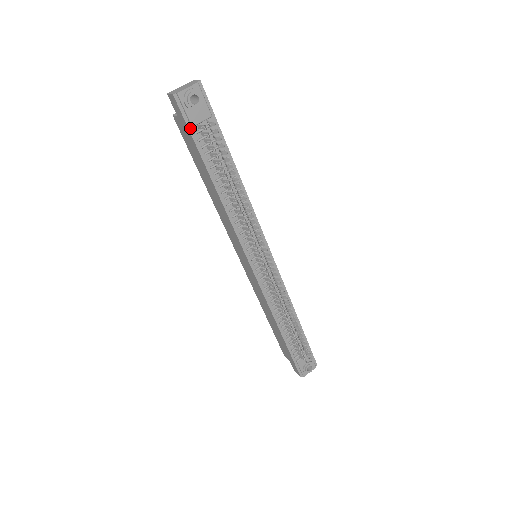
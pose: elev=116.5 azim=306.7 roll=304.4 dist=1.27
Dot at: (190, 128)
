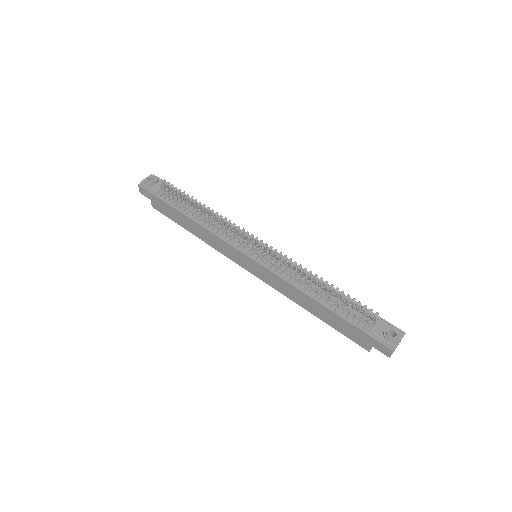
Dot at: (155, 195)
